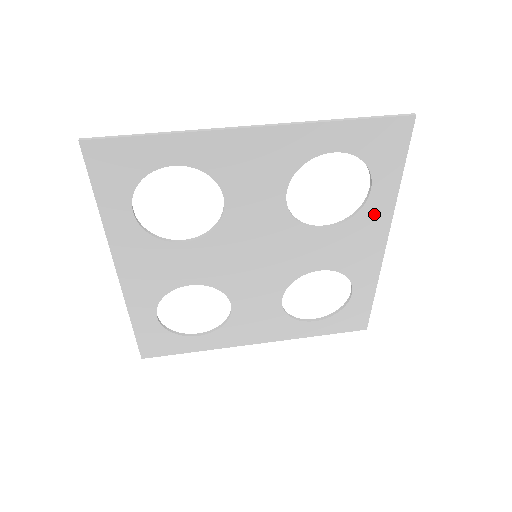
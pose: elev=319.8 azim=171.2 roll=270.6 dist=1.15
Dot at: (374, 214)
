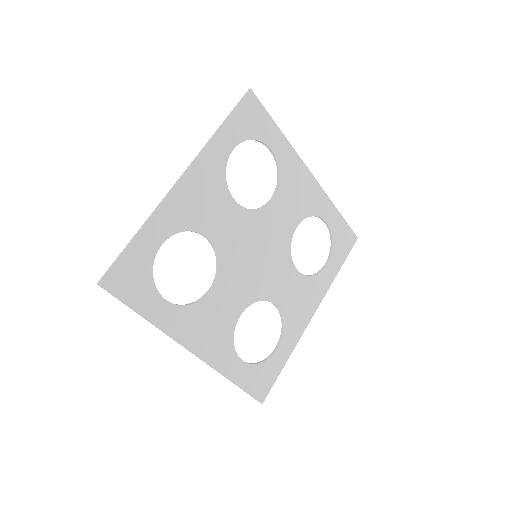
Dot at: (319, 284)
